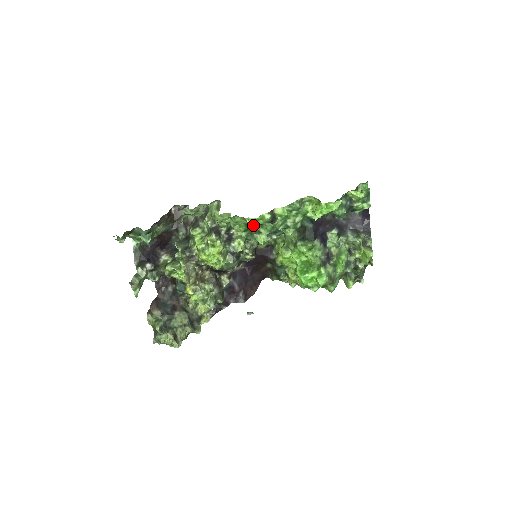
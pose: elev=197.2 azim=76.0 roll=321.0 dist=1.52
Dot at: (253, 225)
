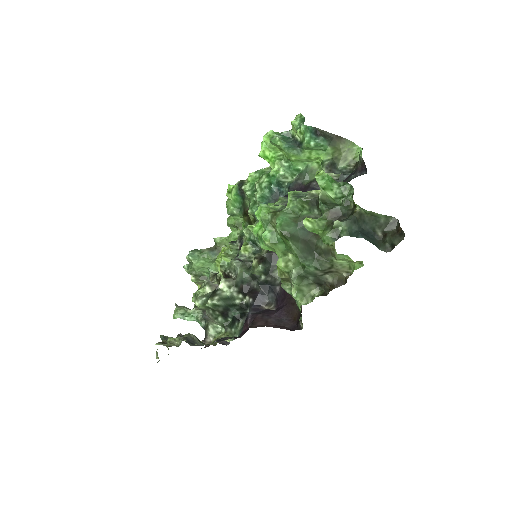
Dot at: occluded
